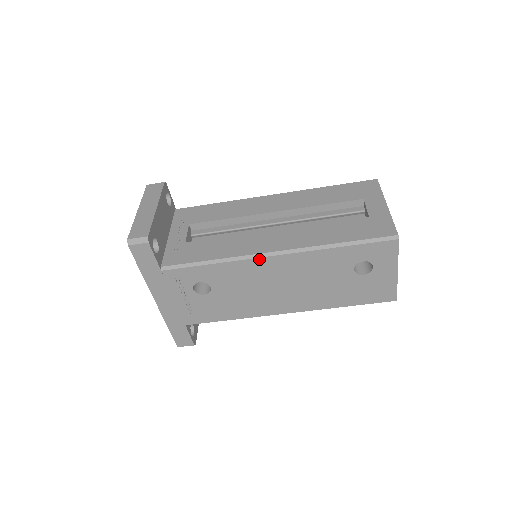
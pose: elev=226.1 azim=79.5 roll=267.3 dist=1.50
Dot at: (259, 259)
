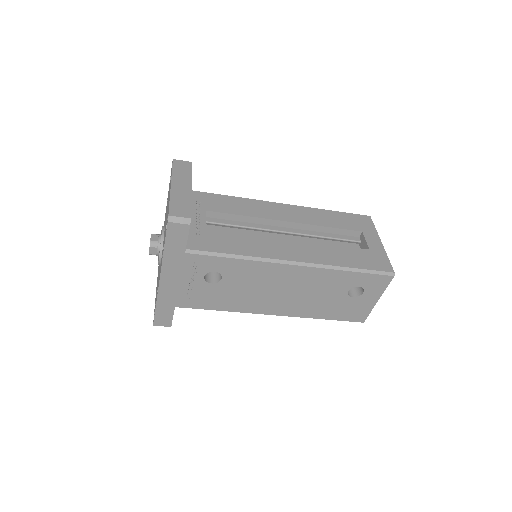
Dot at: (280, 265)
